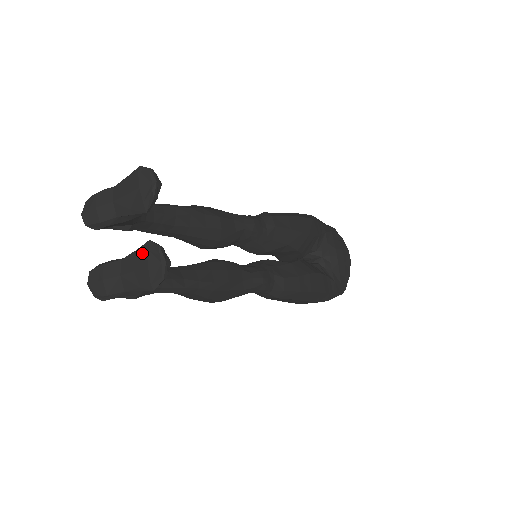
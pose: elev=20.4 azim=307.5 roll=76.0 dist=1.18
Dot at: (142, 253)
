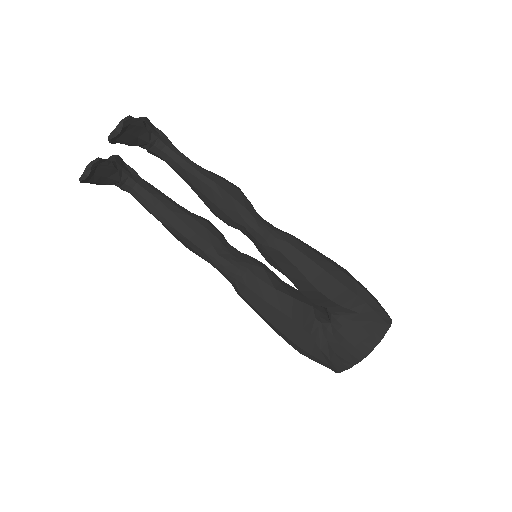
Dot at: occluded
